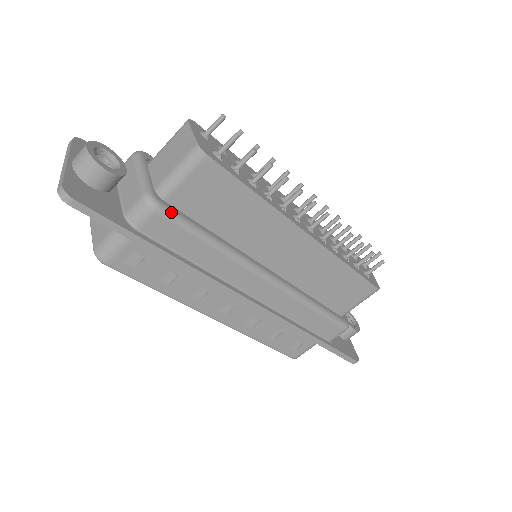
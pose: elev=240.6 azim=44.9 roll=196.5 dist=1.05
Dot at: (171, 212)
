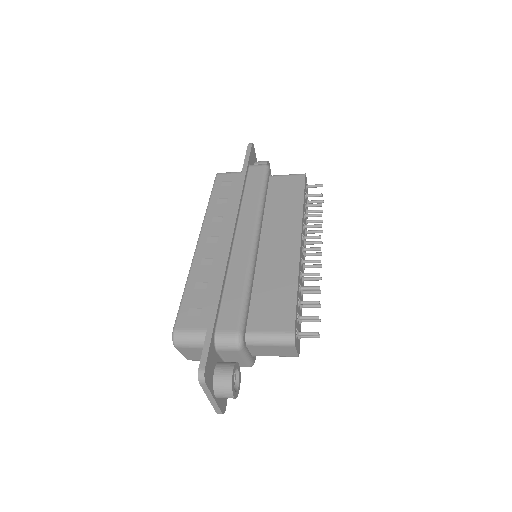
Dot at: occluded
